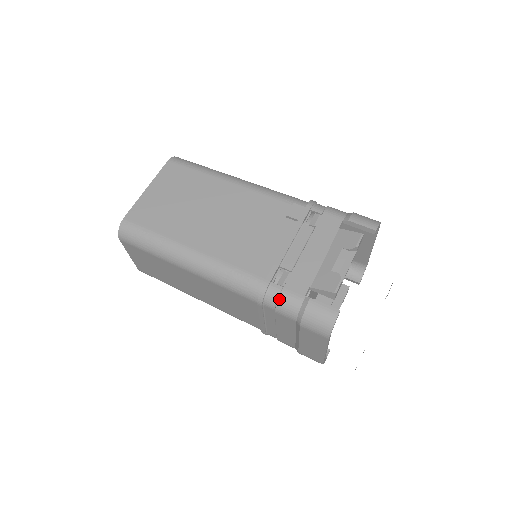
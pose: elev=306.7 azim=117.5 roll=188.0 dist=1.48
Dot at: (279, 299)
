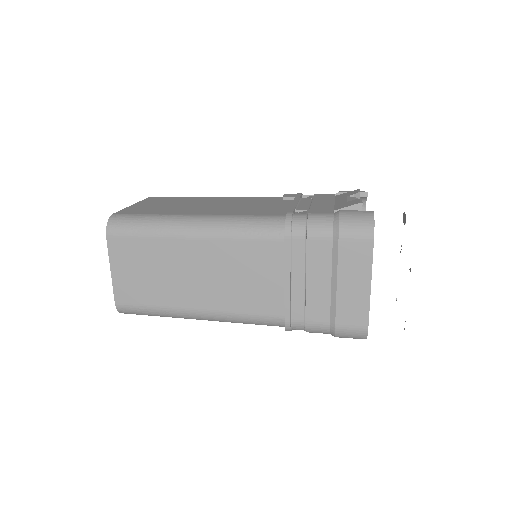
Dot at: (308, 219)
